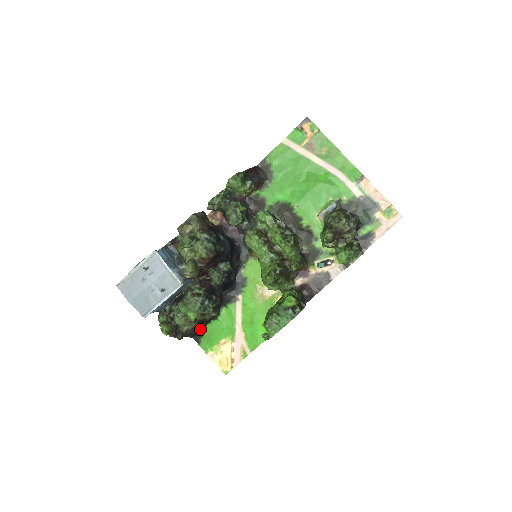
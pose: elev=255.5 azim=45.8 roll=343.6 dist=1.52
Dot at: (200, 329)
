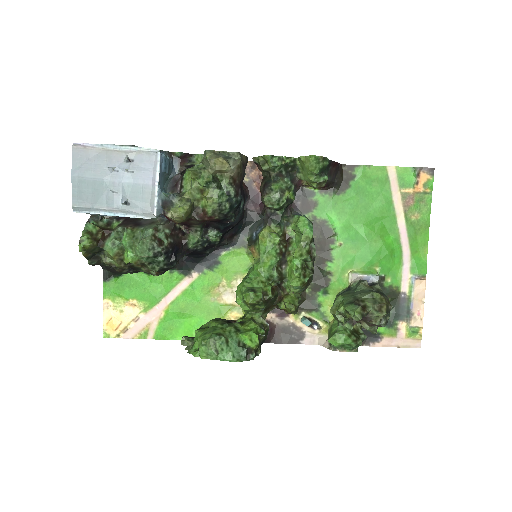
Dot at: occluded
